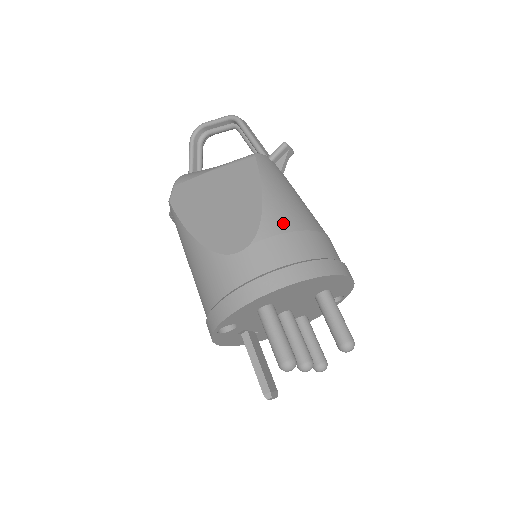
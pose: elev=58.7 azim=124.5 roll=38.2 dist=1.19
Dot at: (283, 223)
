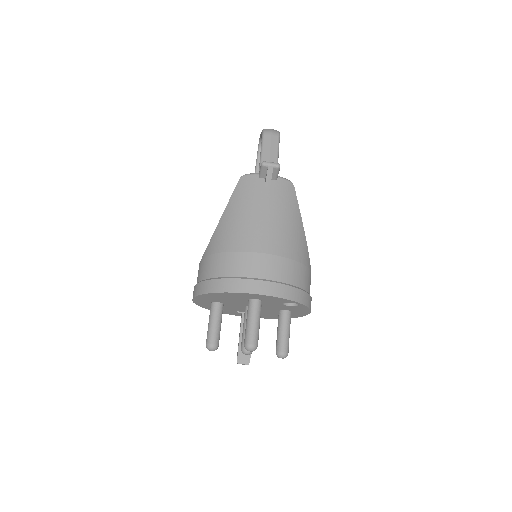
Dot at: (218, 245)
